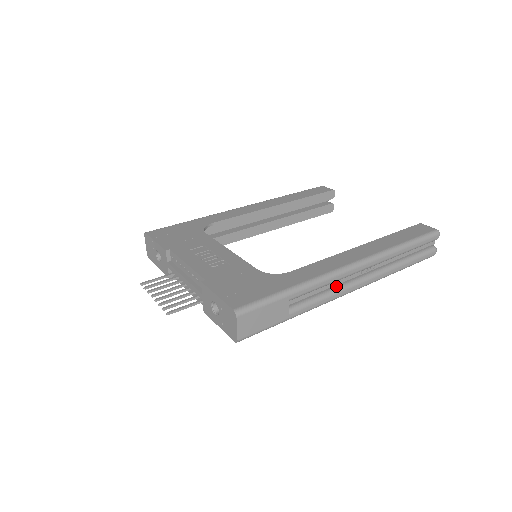
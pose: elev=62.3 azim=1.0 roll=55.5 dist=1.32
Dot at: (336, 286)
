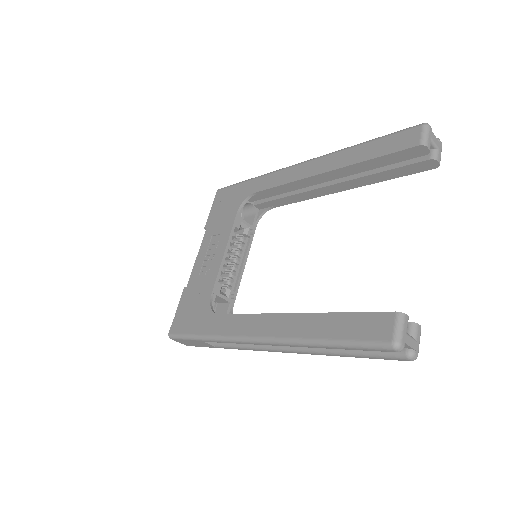
Dot at: occluded
